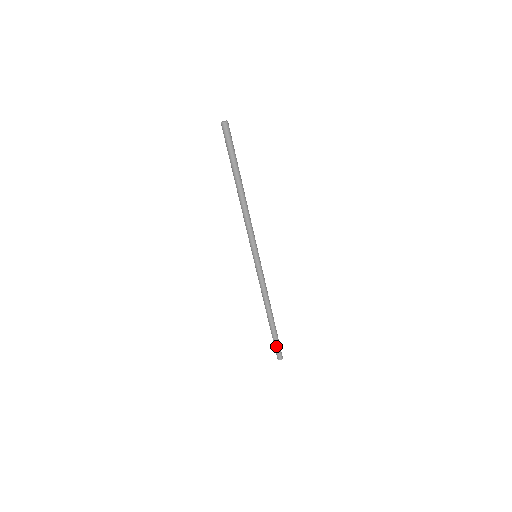
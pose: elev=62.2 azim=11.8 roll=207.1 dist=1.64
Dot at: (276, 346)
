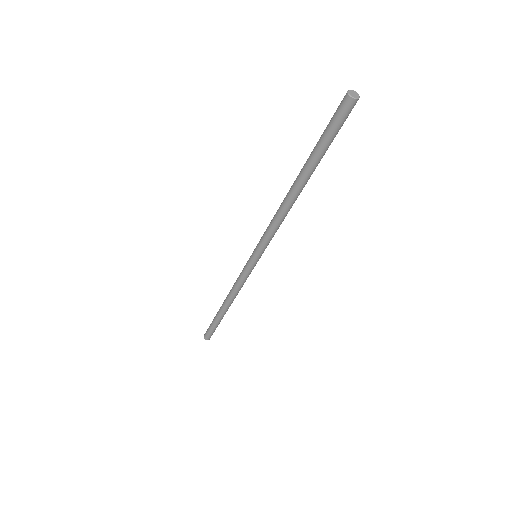
Dot at: (210, 329)
